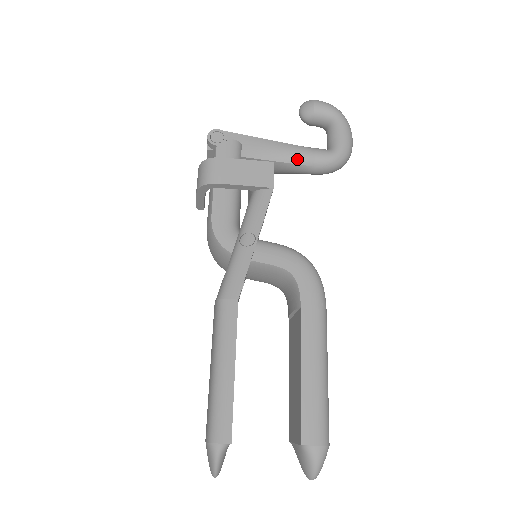
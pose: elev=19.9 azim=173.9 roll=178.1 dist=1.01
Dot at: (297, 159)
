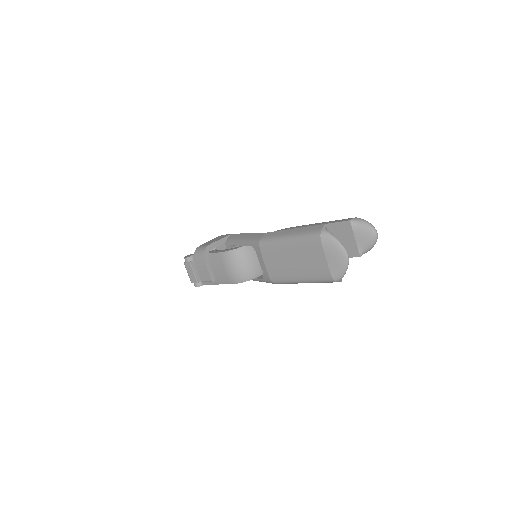
Dot at: occluded
